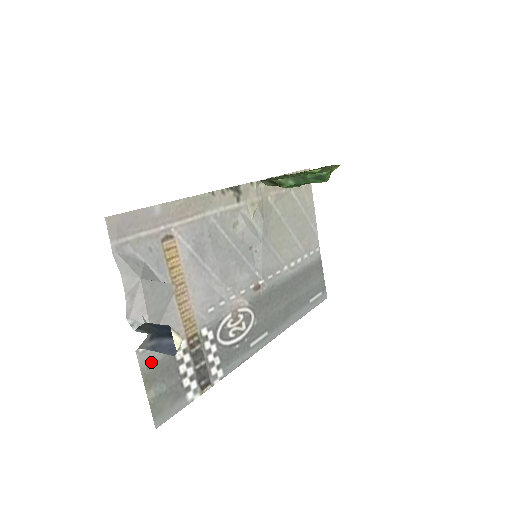
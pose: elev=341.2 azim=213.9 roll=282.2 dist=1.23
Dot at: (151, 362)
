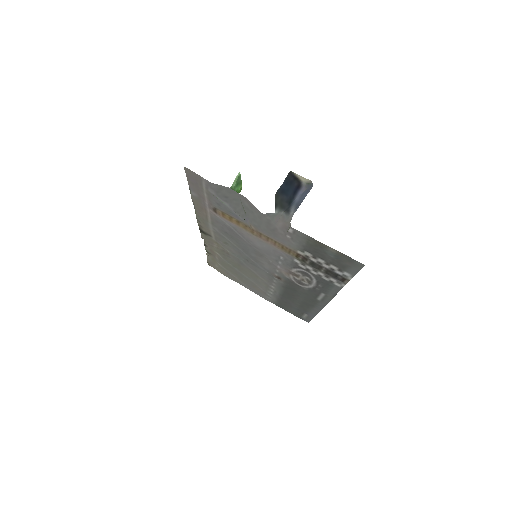
Dot at: (305, 240)
